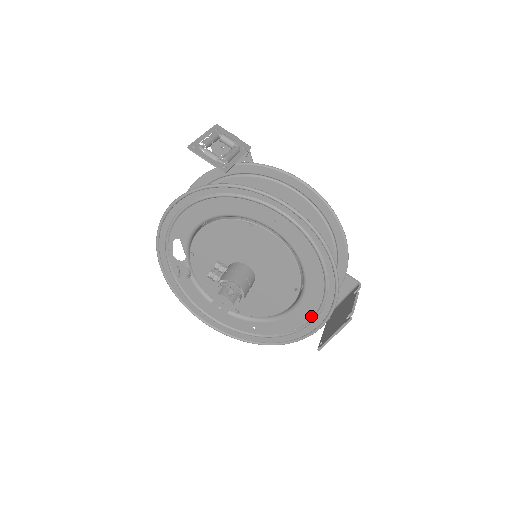
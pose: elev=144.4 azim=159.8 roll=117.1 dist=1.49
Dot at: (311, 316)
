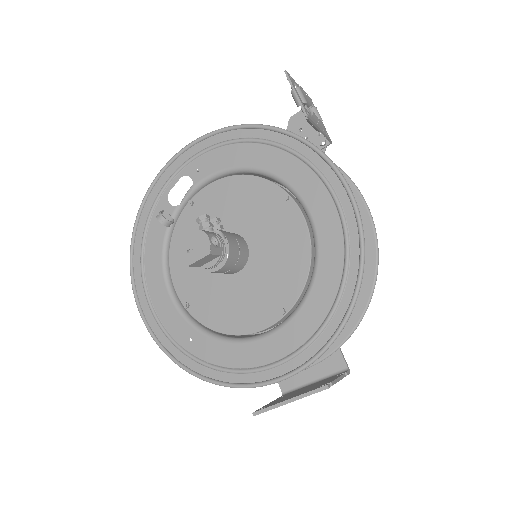
Dot at: (277, 358)
